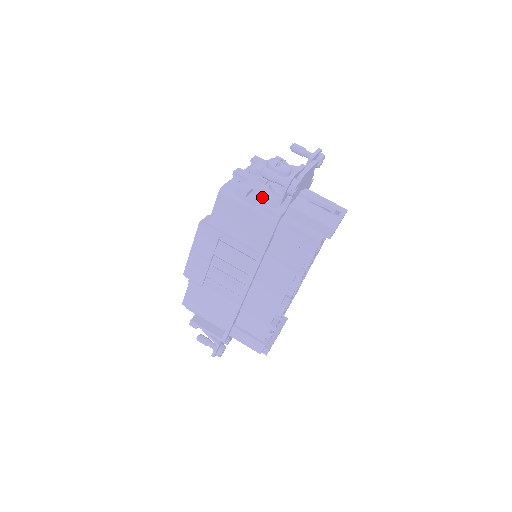
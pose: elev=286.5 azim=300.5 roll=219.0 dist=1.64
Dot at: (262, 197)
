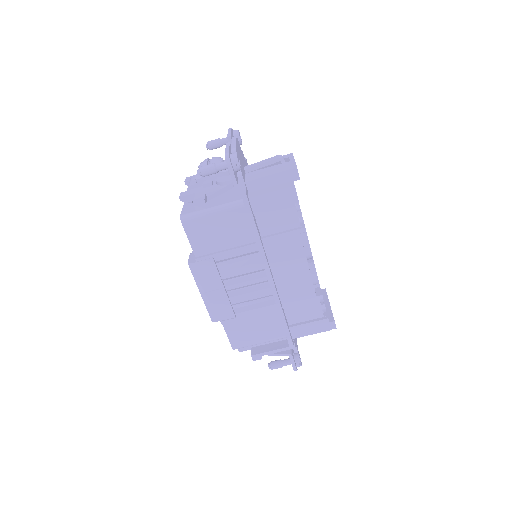
Dot at: (218, 193)
